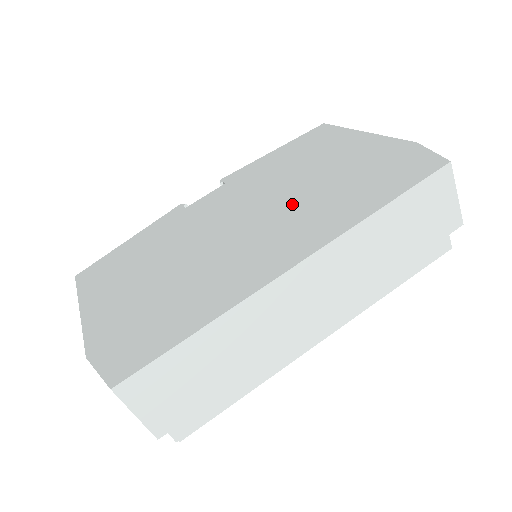
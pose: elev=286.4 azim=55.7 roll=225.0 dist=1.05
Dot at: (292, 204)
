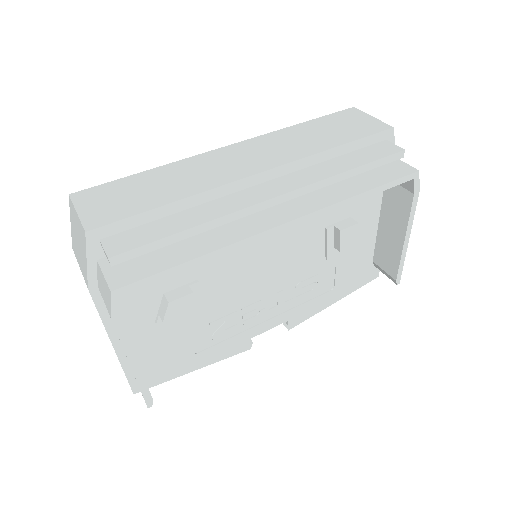
Dot at: occluded
